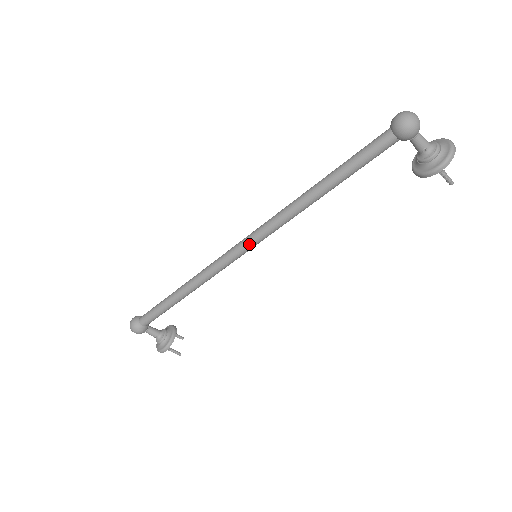
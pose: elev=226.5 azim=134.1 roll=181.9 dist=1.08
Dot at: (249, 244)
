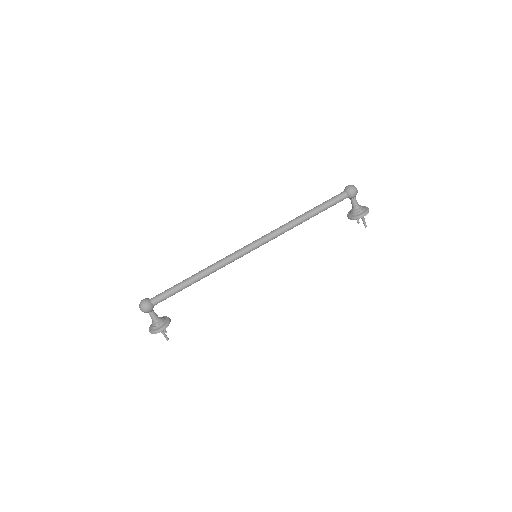
Dot at: (258, 243)
